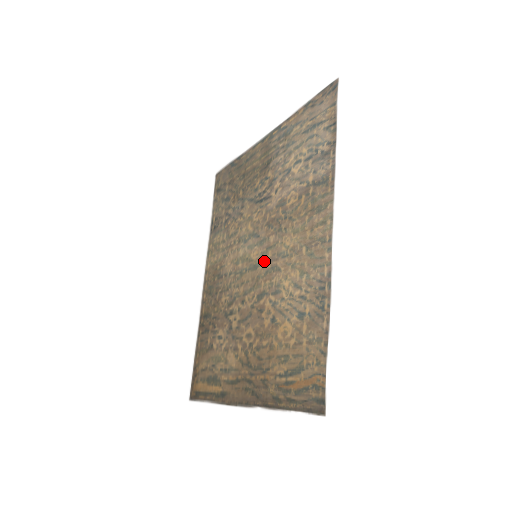
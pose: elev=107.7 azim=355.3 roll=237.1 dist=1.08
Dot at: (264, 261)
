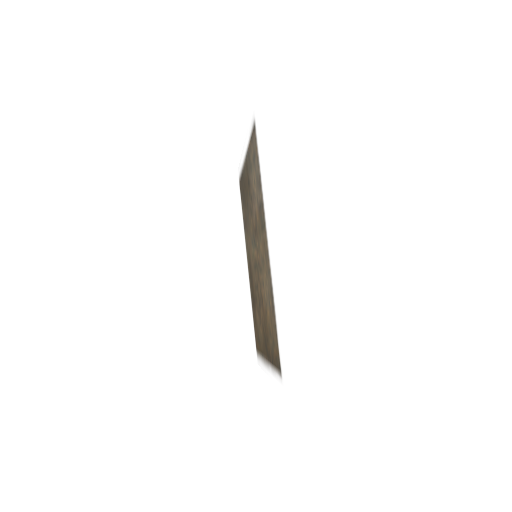
Dot at: (258, 261)
